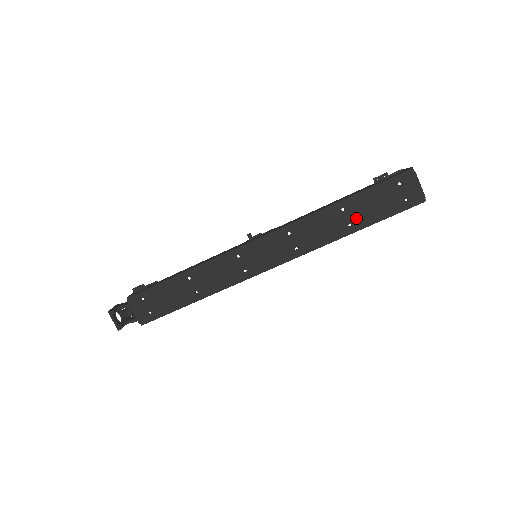
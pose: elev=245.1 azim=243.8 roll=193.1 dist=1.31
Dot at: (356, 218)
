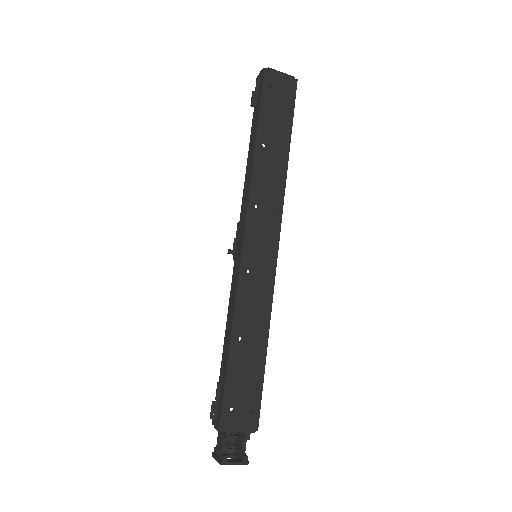
Dot at: (278, 141)
